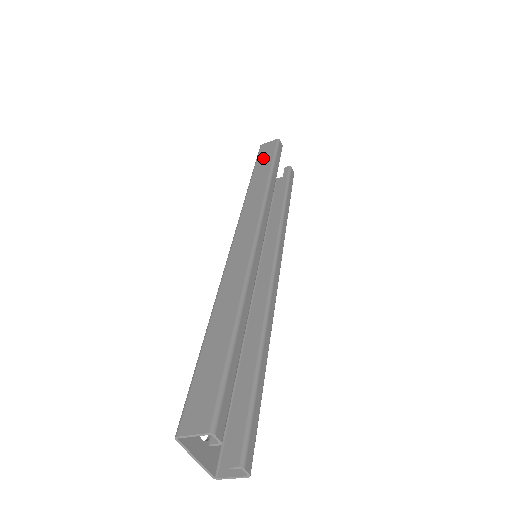
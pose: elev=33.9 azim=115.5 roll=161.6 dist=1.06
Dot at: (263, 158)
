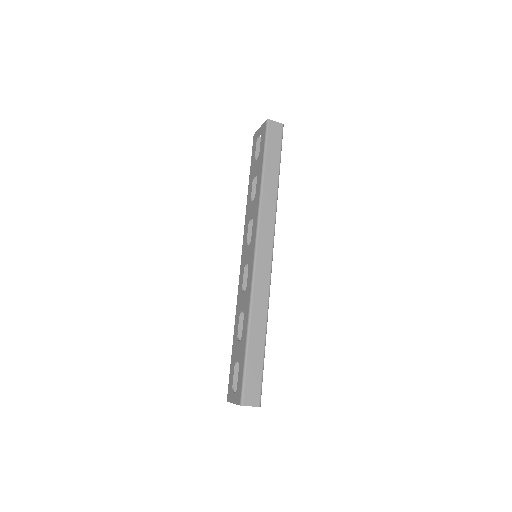
Dot at: (272, 149)
